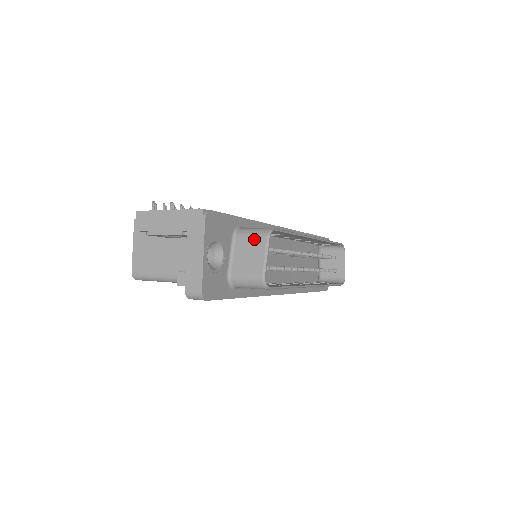
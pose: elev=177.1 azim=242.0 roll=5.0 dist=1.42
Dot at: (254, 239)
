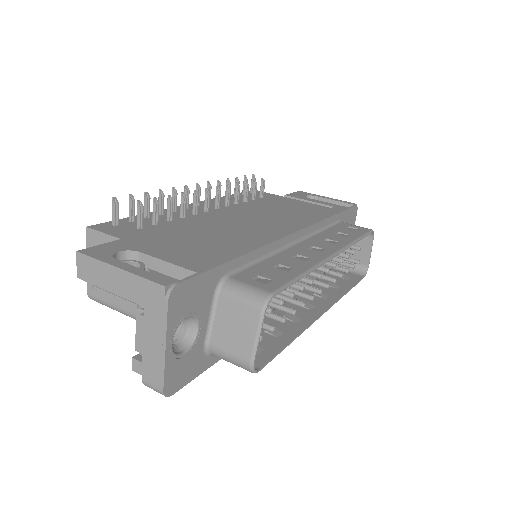
Dot at: (243, 308)
